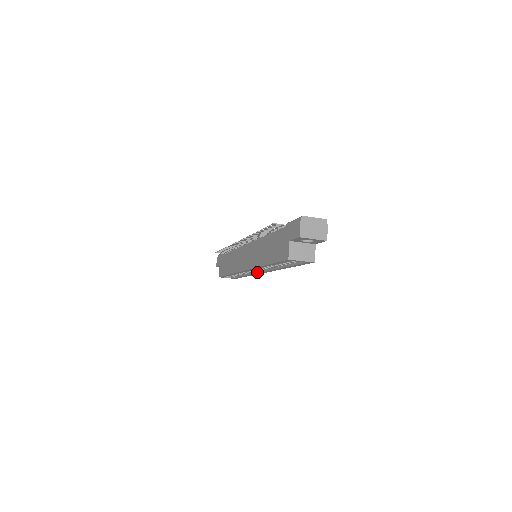
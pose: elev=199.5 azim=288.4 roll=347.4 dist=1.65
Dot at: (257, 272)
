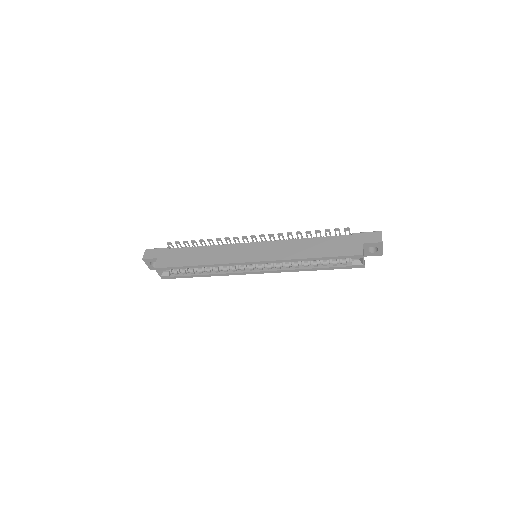
Dot at: (243, 271)
